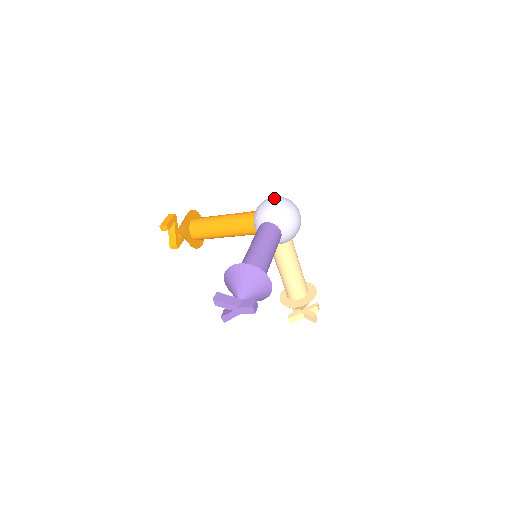
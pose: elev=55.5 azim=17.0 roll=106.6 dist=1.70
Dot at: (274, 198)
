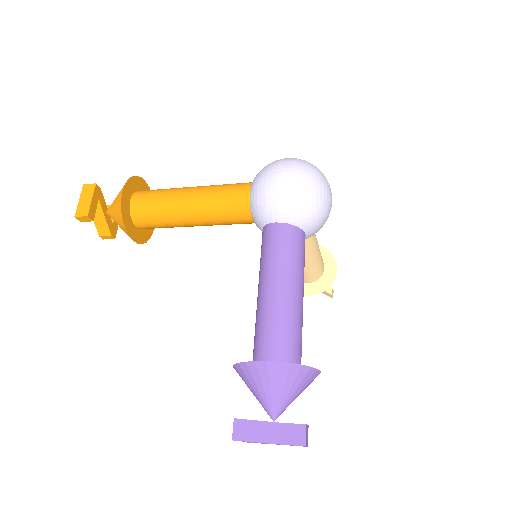
Dot at: (287, 172)
